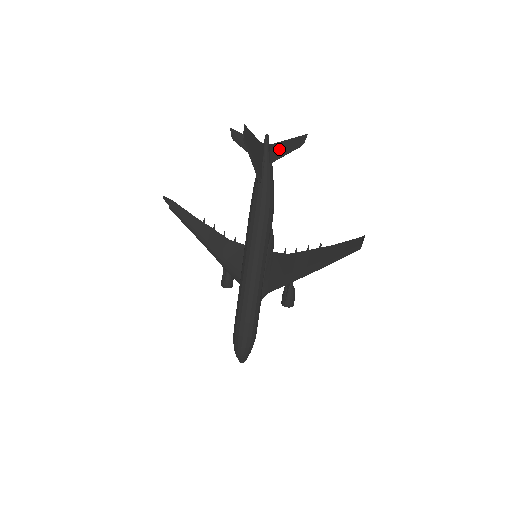
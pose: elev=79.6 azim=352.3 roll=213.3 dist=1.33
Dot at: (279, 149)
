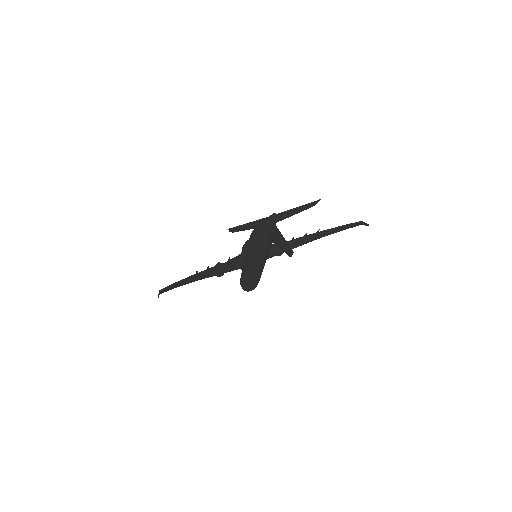
Dot at: (287, 215)
